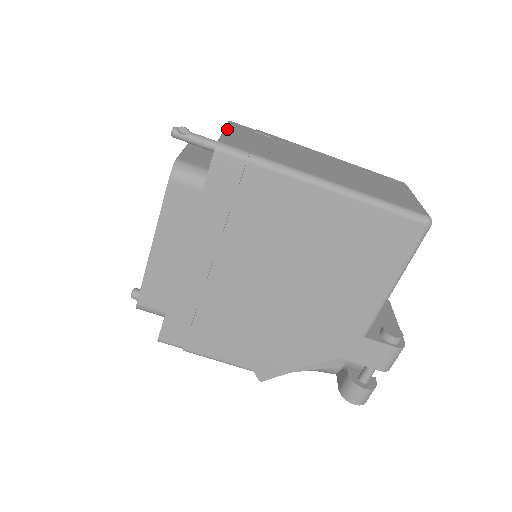
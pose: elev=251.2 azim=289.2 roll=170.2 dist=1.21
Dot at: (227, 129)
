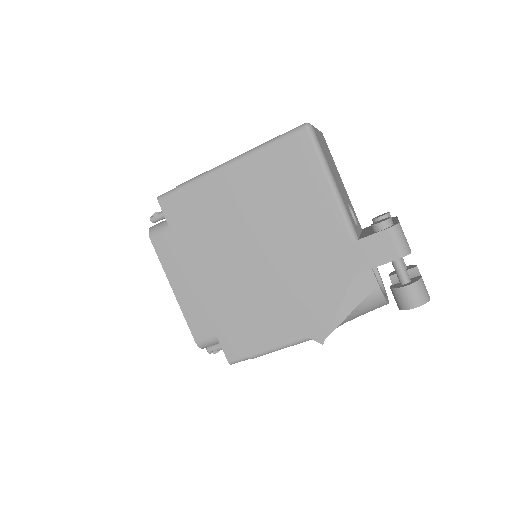
Dot at: occluded
